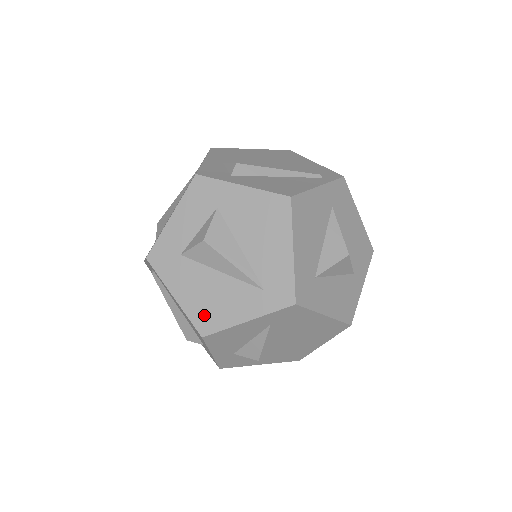
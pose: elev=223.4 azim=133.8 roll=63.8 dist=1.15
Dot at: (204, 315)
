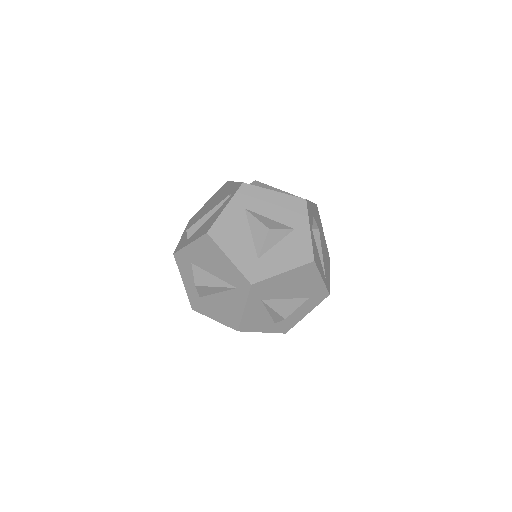
Dot at: (229, 320)
